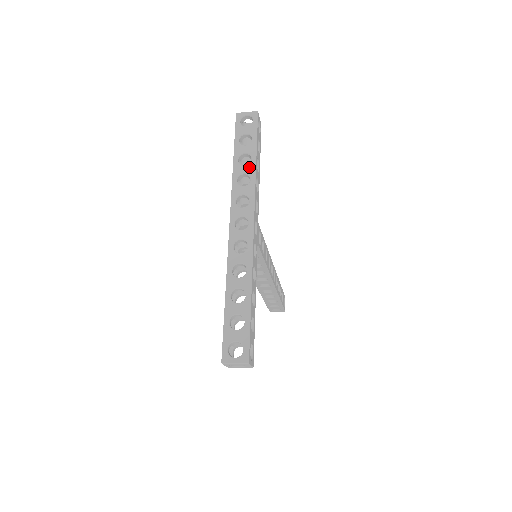
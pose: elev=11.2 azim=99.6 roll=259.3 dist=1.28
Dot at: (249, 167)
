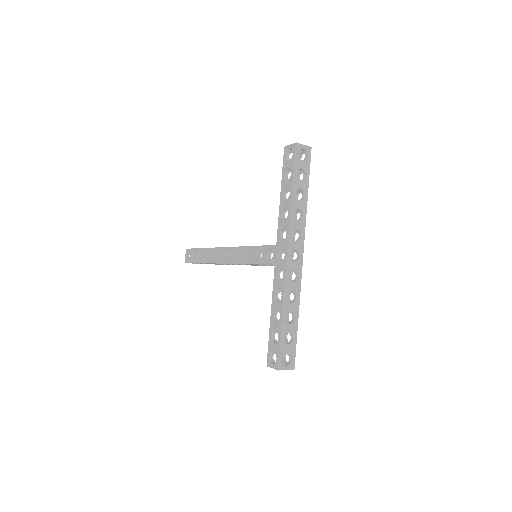
Dot at: (303, 204)
